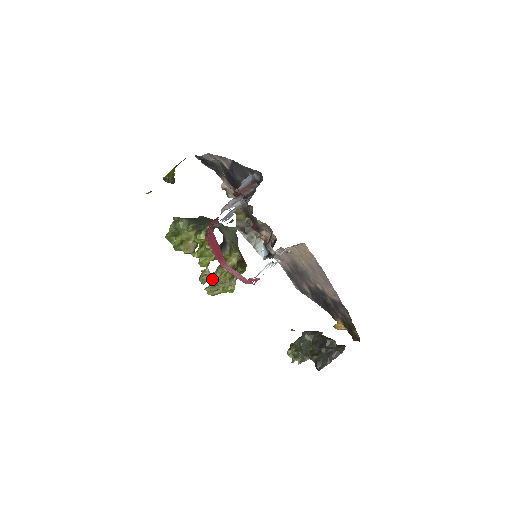
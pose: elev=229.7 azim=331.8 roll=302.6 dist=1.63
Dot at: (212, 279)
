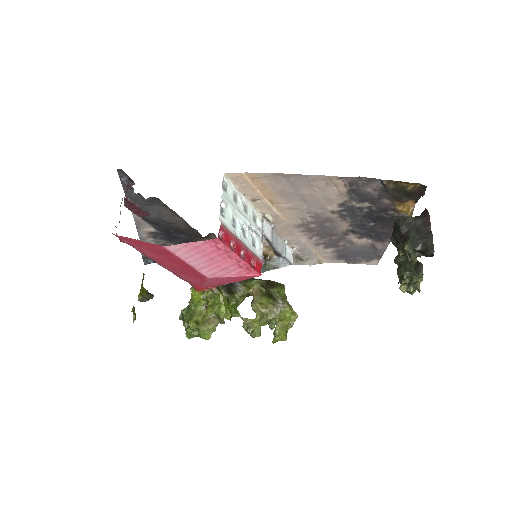
Dot at: (258, 322)
